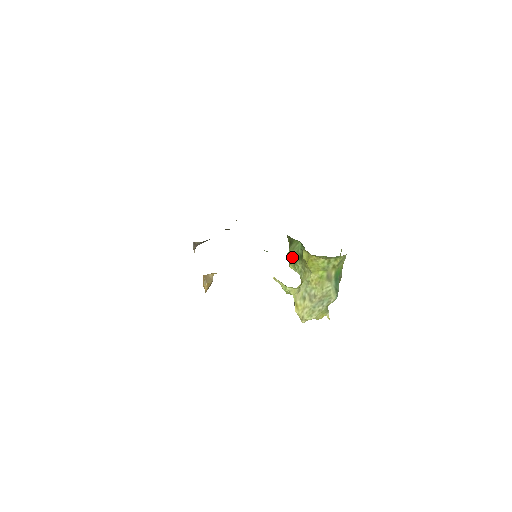
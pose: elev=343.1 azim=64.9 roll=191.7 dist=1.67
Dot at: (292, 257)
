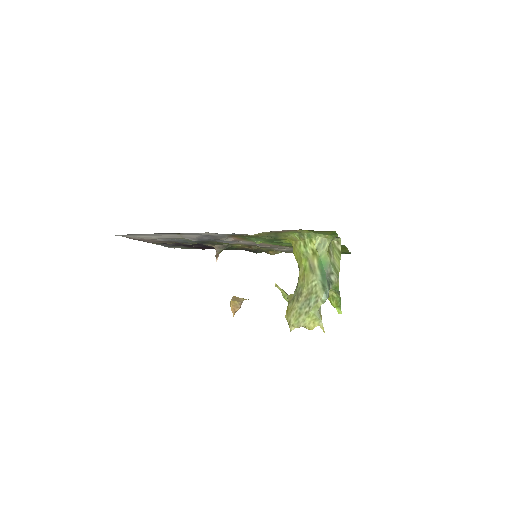
Dot at: occluded
